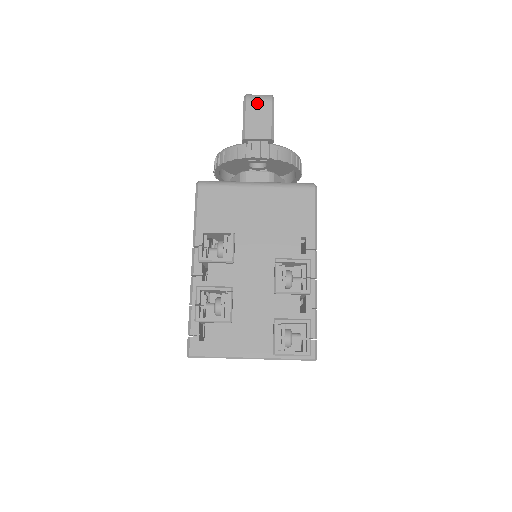
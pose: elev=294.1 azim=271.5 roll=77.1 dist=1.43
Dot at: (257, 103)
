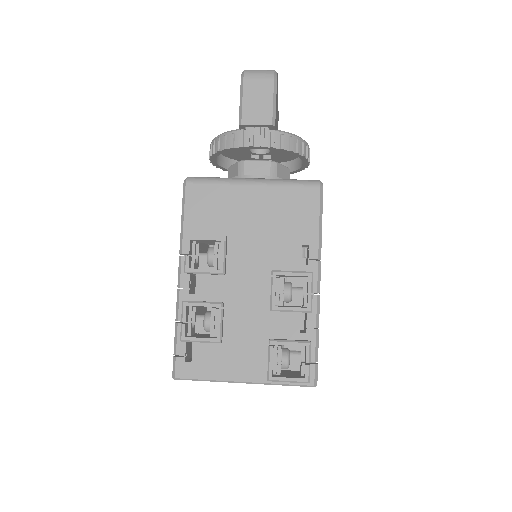
Dot at: (256, 81)
